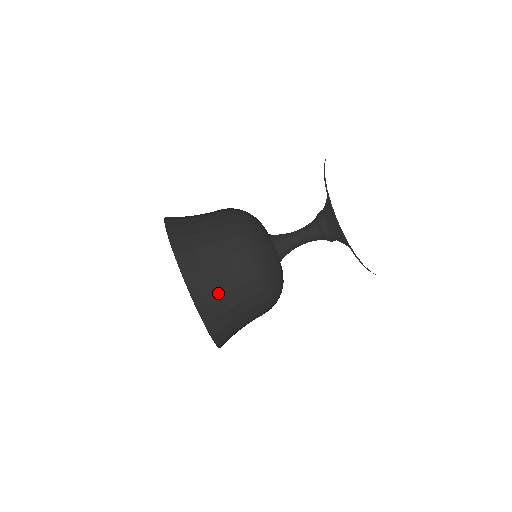
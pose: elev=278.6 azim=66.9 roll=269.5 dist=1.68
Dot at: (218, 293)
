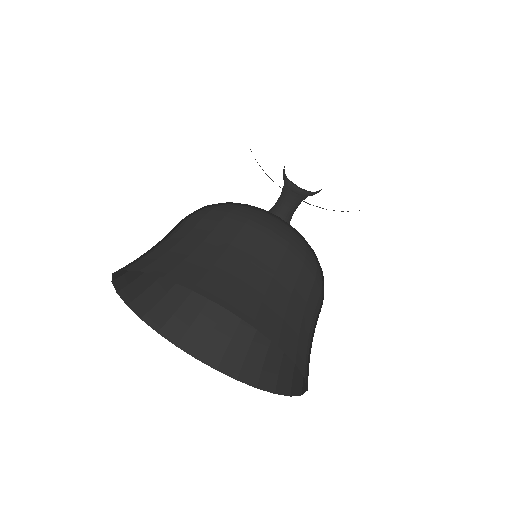
Dot at: (208, 262)
